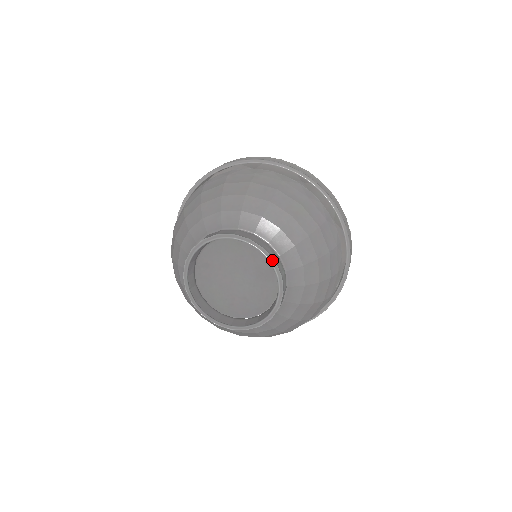
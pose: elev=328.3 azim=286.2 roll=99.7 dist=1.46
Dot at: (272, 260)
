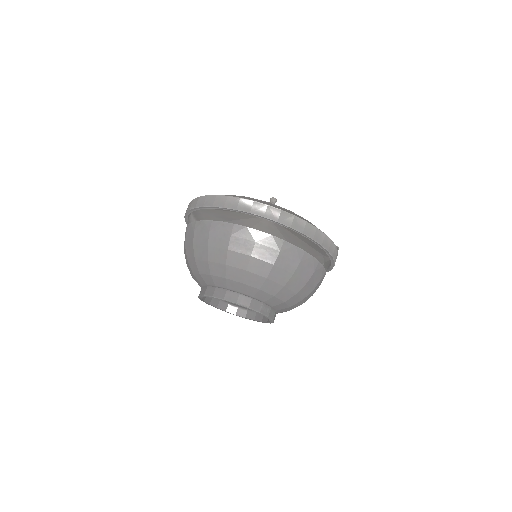
Dot at: (266, 316)
